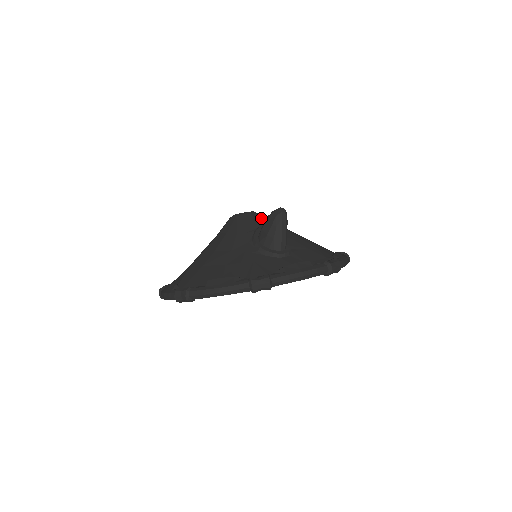
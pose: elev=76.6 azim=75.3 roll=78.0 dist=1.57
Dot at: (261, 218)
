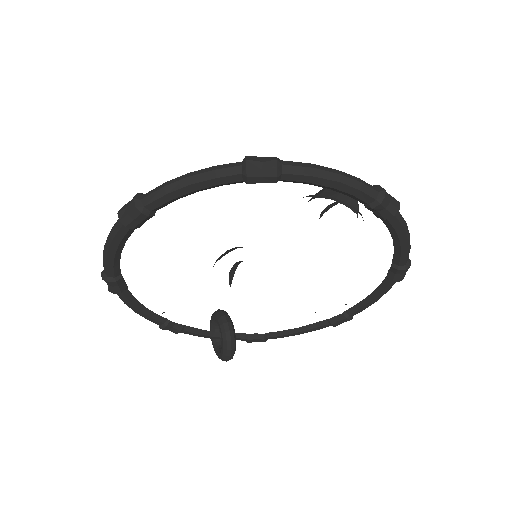
Dot at: occluded
